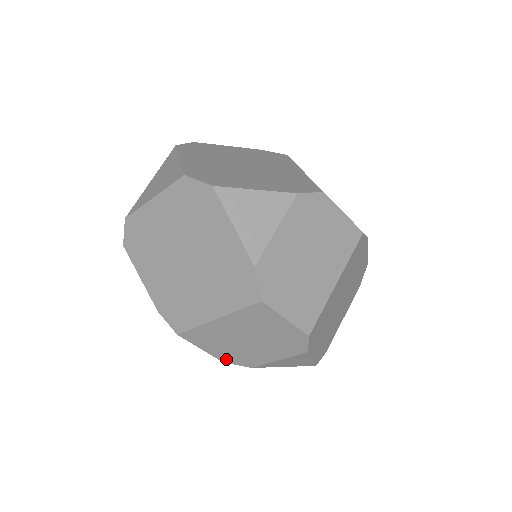
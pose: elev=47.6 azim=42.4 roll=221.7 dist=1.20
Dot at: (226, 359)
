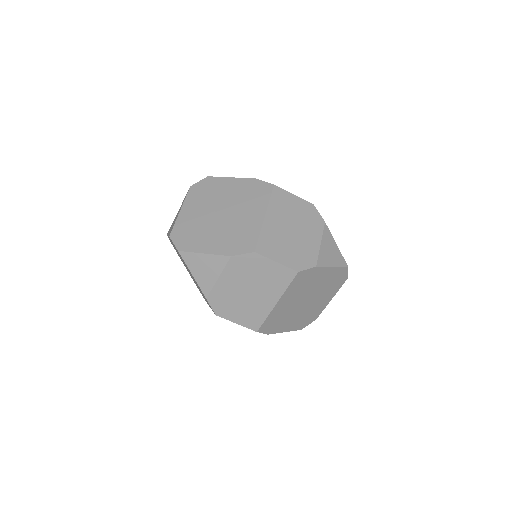
Dot at: occluded
